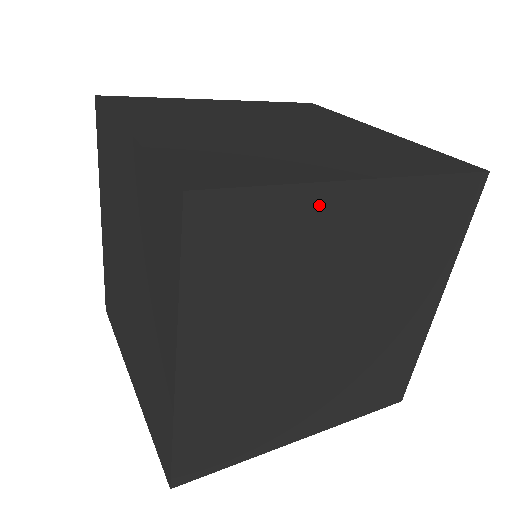
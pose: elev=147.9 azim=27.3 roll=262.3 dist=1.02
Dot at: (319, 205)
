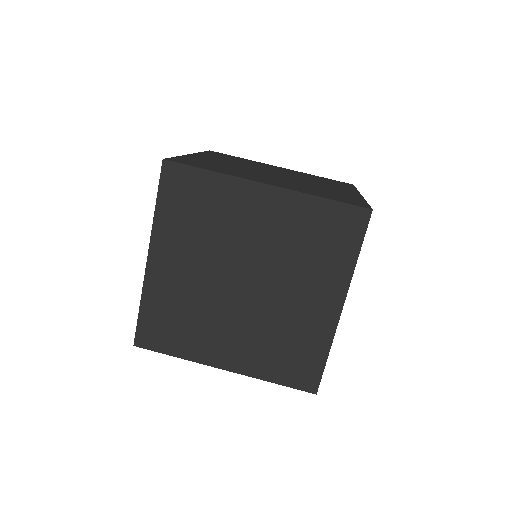
Dot at: occluded
